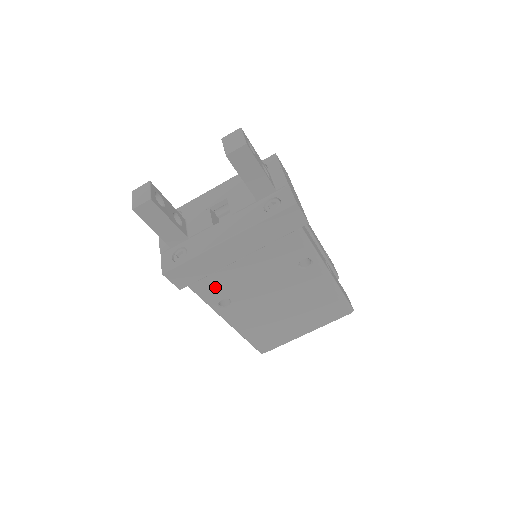
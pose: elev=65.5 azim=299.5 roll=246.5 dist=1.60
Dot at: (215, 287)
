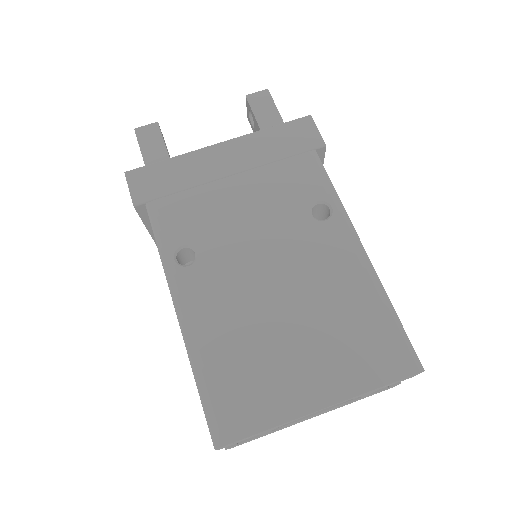
Dot at: (181, 216)
